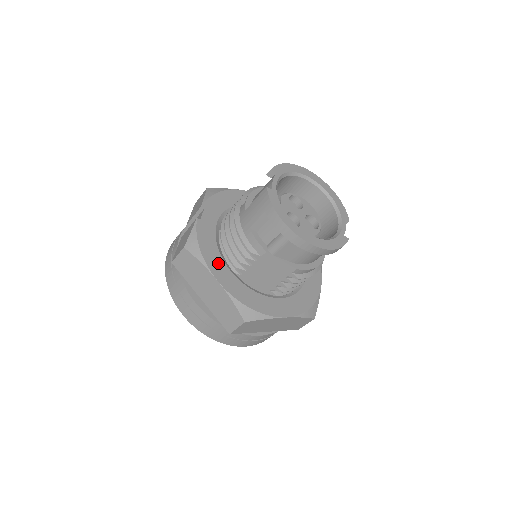
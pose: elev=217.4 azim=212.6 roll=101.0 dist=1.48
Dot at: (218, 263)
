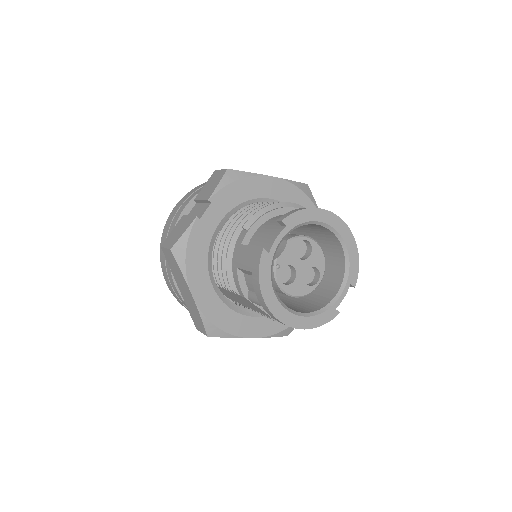
Dot at: (201, 275)
